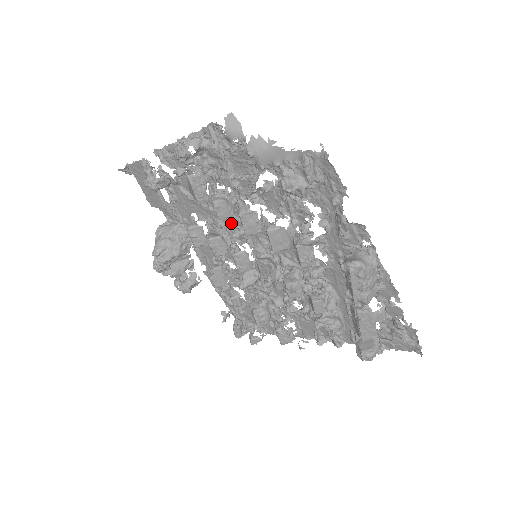
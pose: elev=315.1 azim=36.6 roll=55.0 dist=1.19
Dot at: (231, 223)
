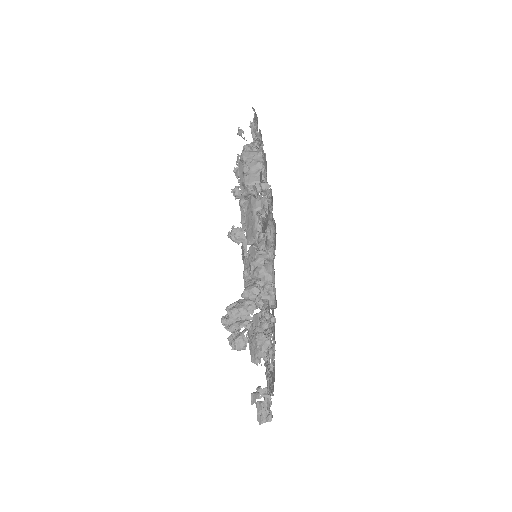
Dot at: occluded
